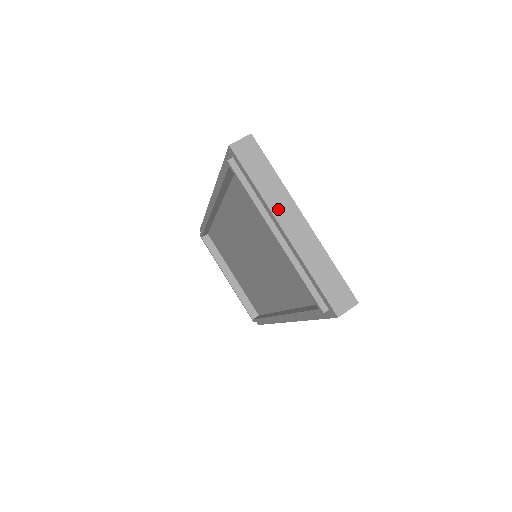
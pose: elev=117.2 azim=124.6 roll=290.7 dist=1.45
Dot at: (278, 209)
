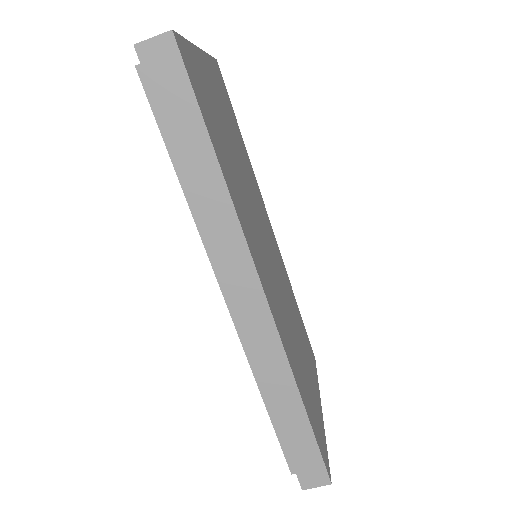
Dot at: occluded
